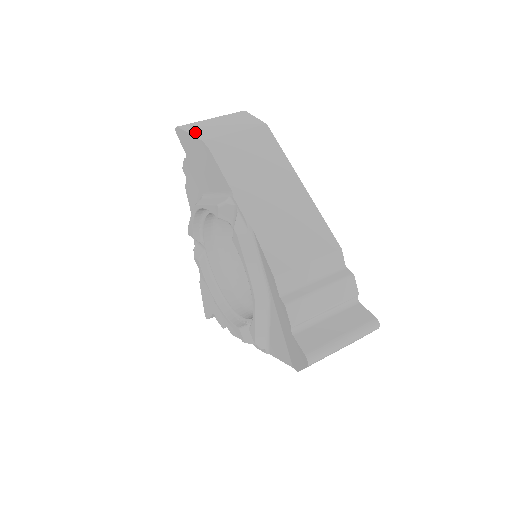
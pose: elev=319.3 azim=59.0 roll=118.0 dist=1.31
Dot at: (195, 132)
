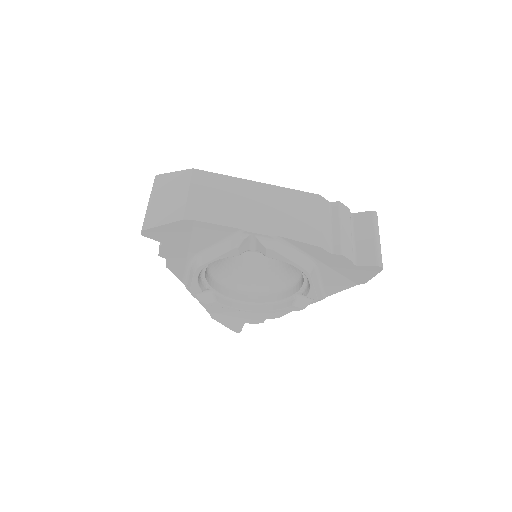
Dot at: (164, 220)
